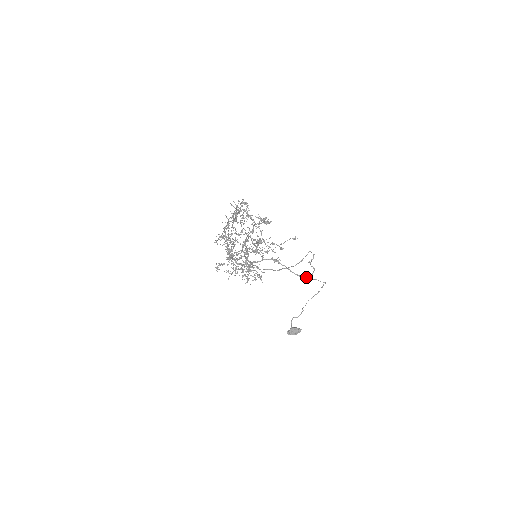
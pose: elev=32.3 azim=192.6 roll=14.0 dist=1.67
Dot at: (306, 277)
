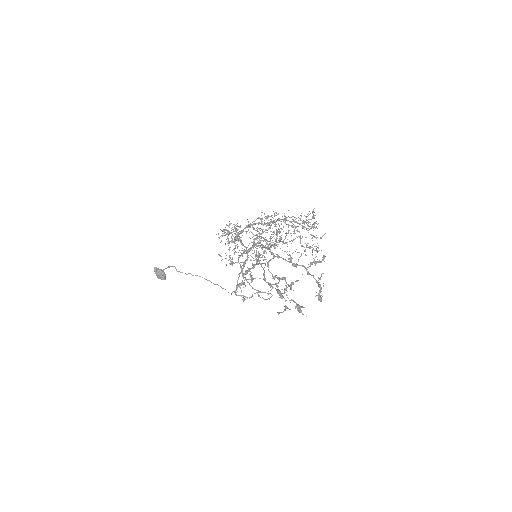
Dot at: occluded
